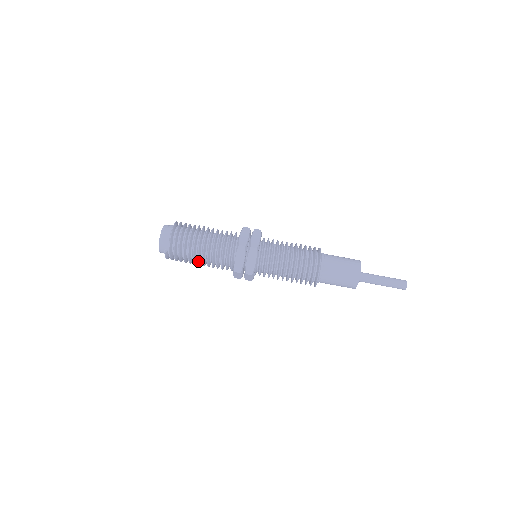
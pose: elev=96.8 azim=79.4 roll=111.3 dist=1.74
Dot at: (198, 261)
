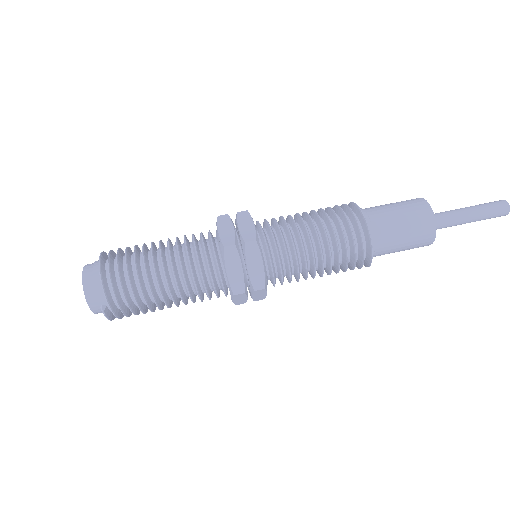
Dot at: (165, 302)
